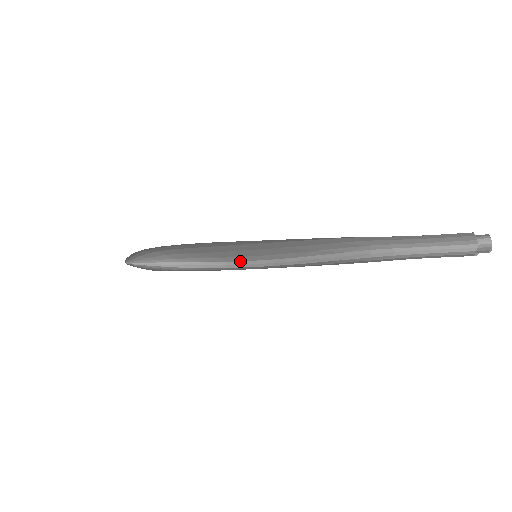
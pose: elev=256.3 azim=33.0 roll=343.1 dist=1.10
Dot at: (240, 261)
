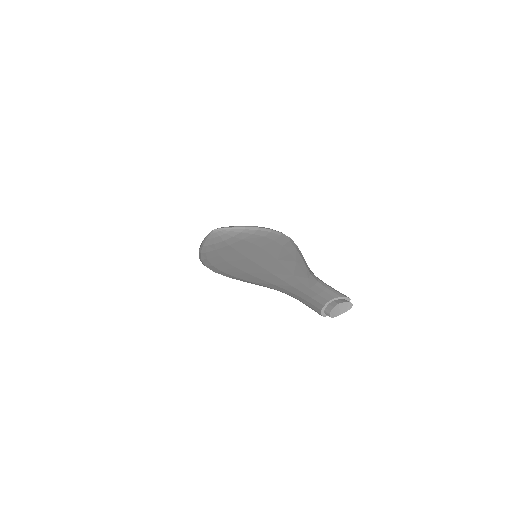
Dot at: (275, 230)
